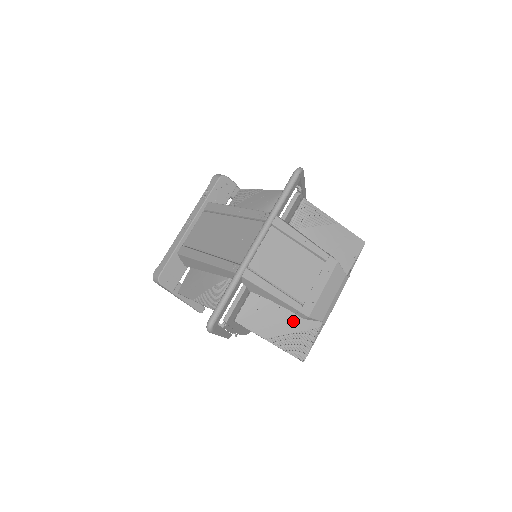
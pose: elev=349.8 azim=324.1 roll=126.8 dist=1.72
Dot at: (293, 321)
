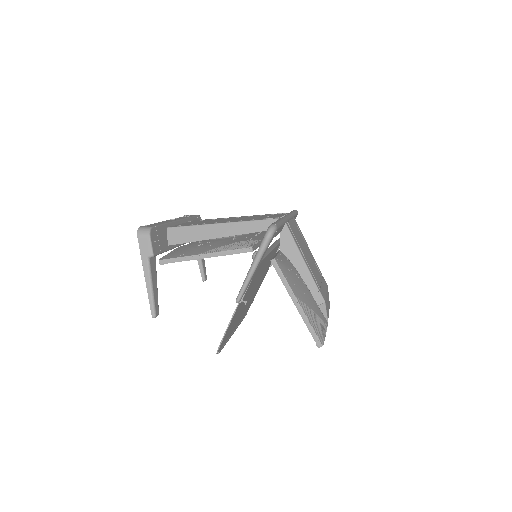
Dot at: (311, 300)
